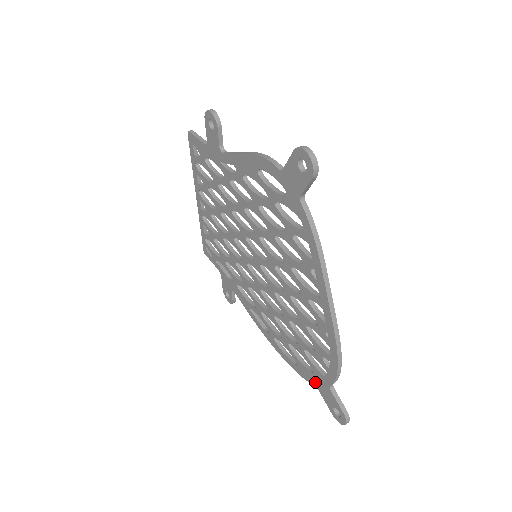
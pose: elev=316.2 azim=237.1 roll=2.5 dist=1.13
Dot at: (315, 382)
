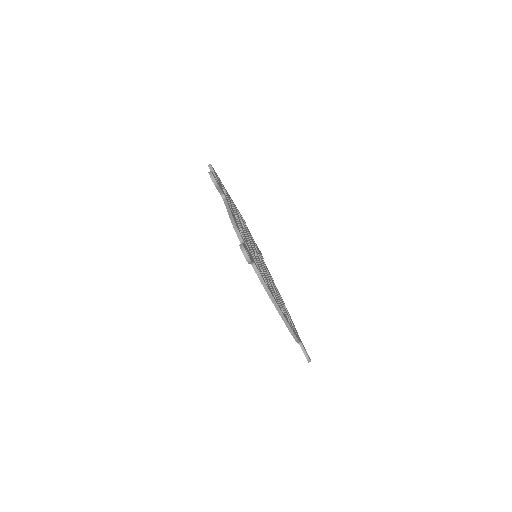
Dot at: occluded
